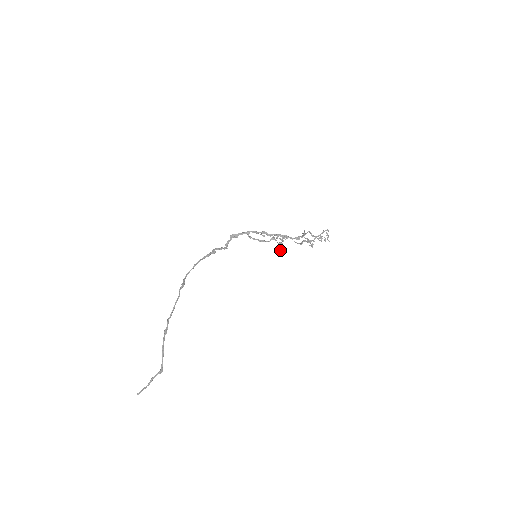
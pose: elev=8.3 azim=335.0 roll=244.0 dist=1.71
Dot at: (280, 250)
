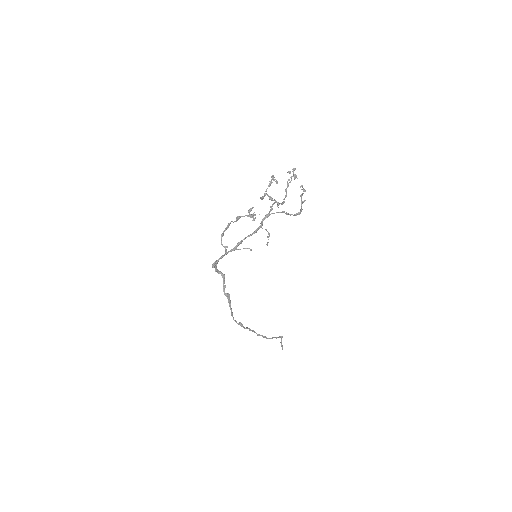
Dot at: occluded
